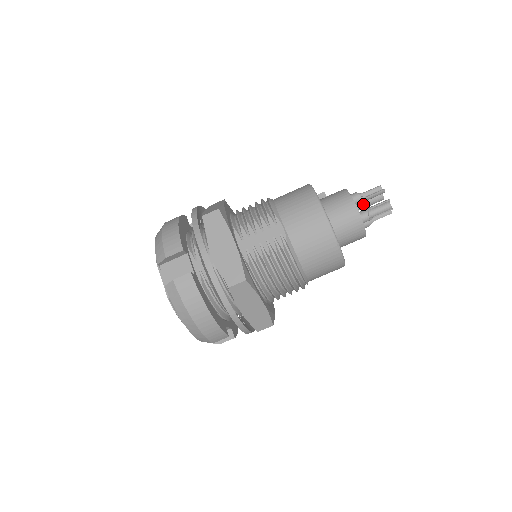
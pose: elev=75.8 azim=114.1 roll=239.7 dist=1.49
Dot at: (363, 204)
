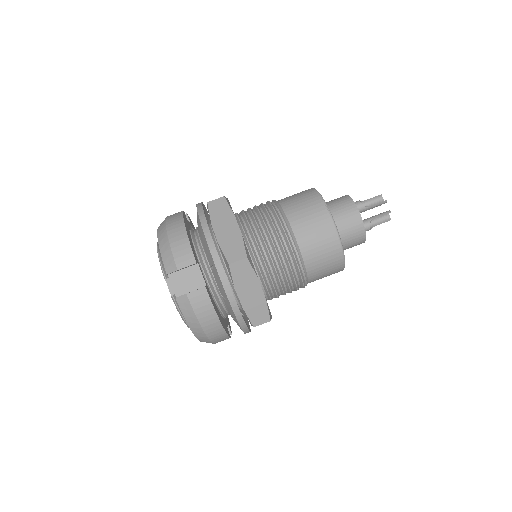
Dot at: occluded
